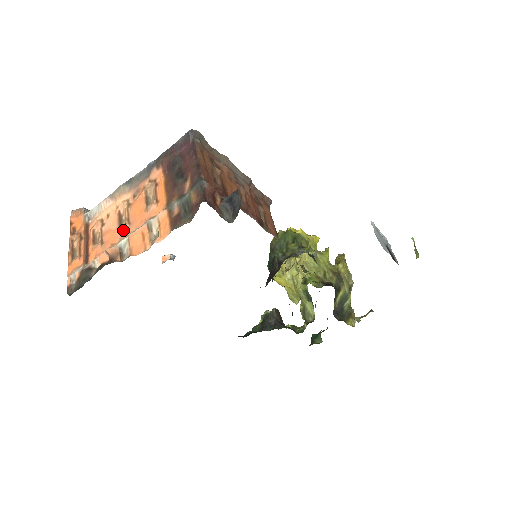
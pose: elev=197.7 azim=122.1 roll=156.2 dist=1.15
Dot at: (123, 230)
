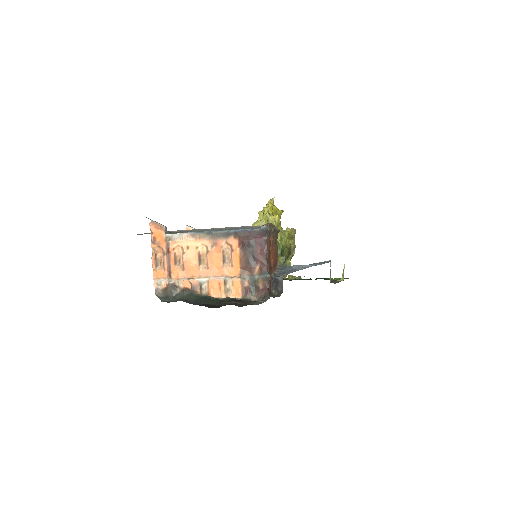
Dot at: (203, 270)
